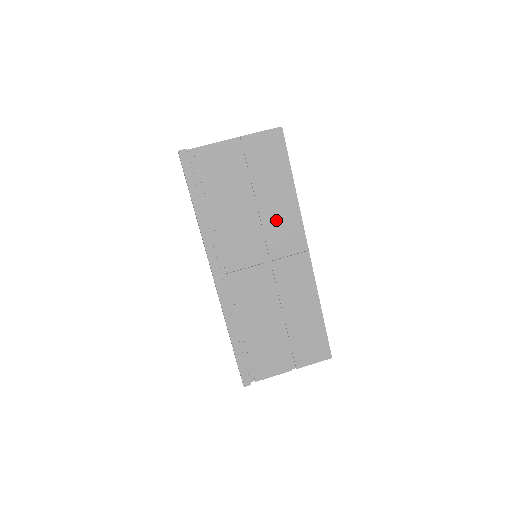
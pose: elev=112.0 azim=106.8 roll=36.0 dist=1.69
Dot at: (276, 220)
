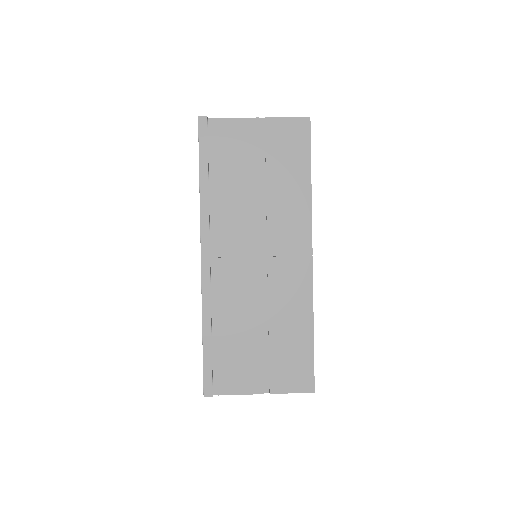
Dot at: (283, 213)
